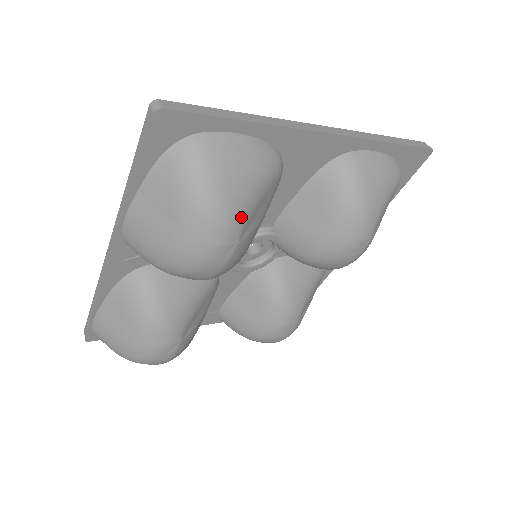
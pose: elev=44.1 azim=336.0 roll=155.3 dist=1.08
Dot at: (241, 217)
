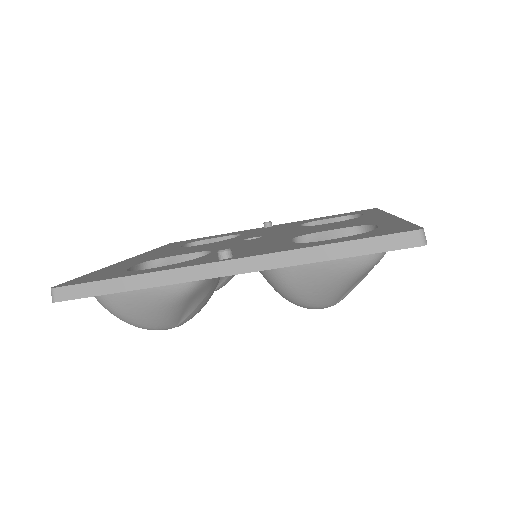
Dot at: (165, 324)
